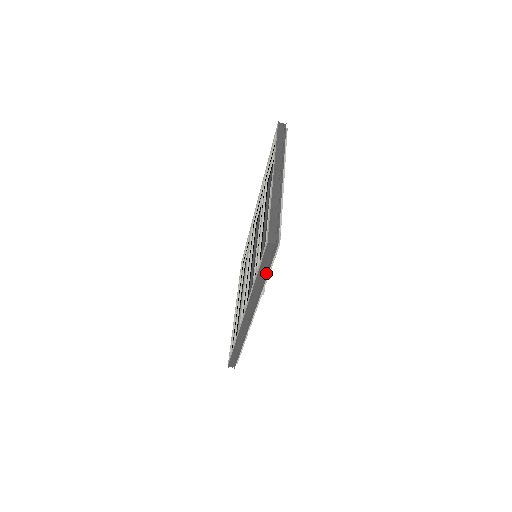
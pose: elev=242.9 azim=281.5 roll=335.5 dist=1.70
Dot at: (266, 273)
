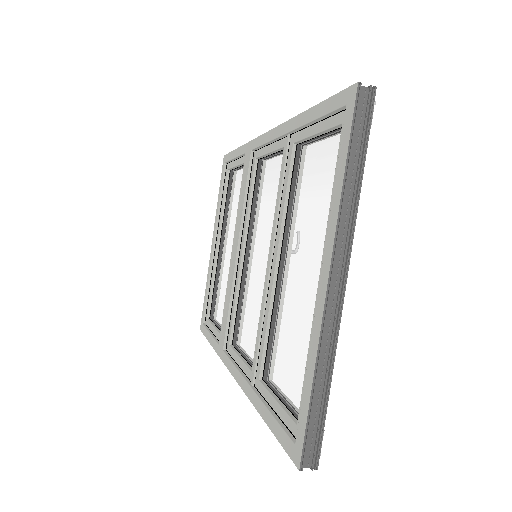
Dot at: occluded
